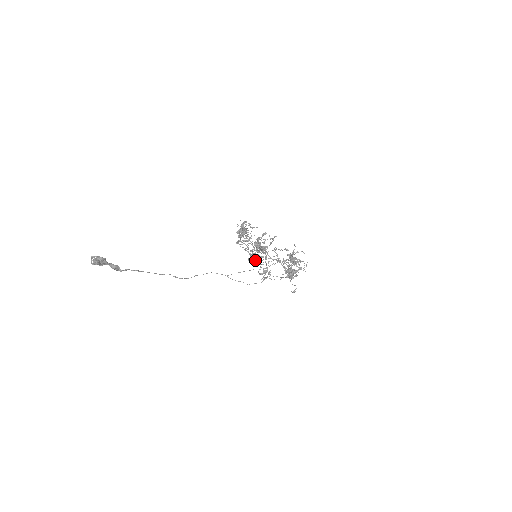
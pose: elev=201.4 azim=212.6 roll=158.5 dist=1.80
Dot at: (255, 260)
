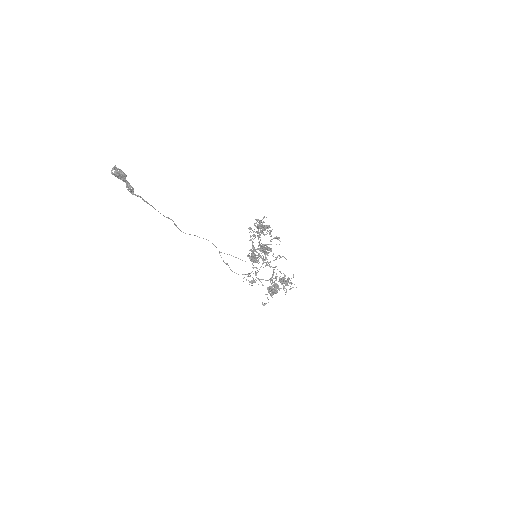
Dot at: occluded
